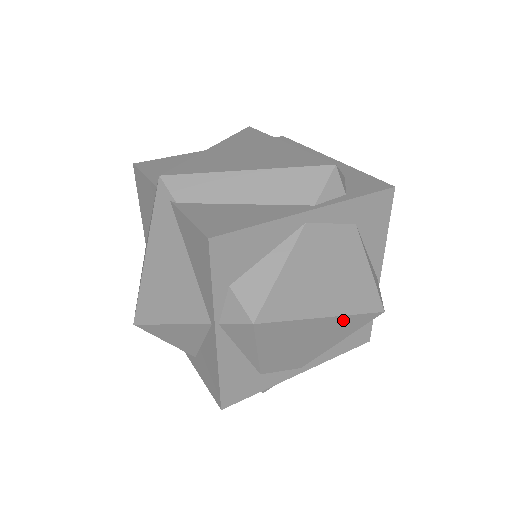
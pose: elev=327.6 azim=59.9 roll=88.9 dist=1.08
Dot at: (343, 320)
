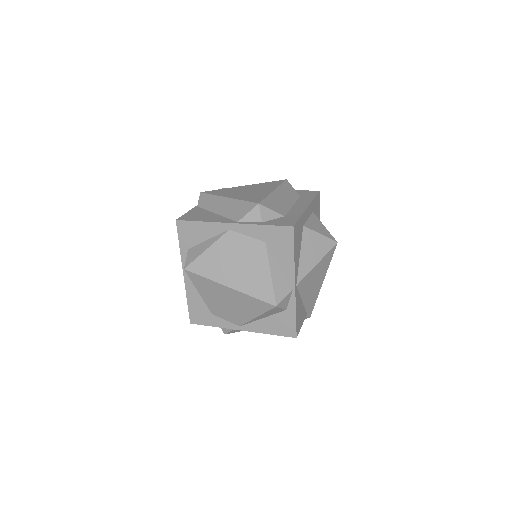
Dot at: (245, 297)
